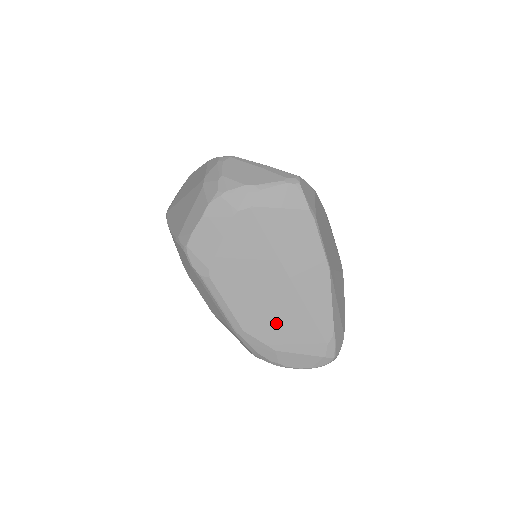
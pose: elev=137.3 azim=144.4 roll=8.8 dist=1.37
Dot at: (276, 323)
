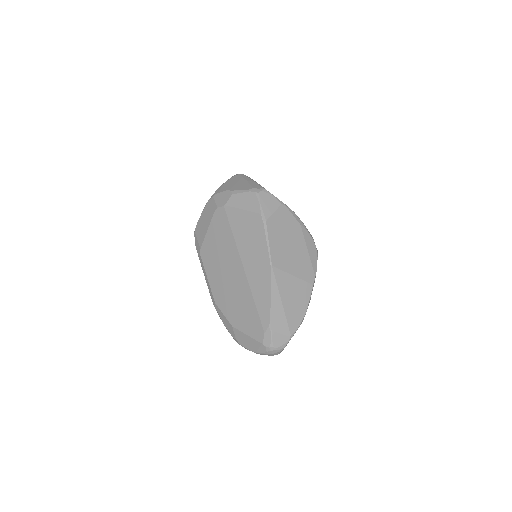
Dot at: (234, 302)
